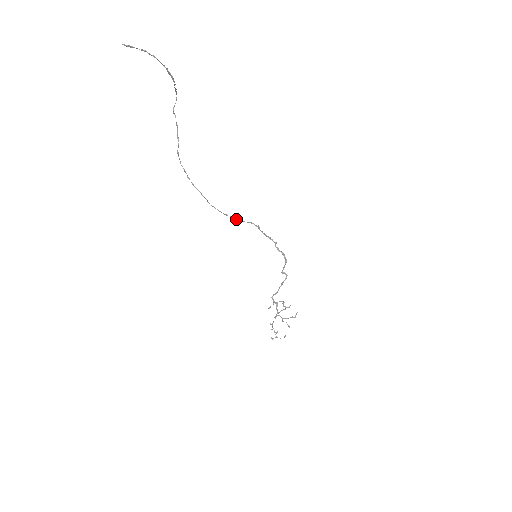
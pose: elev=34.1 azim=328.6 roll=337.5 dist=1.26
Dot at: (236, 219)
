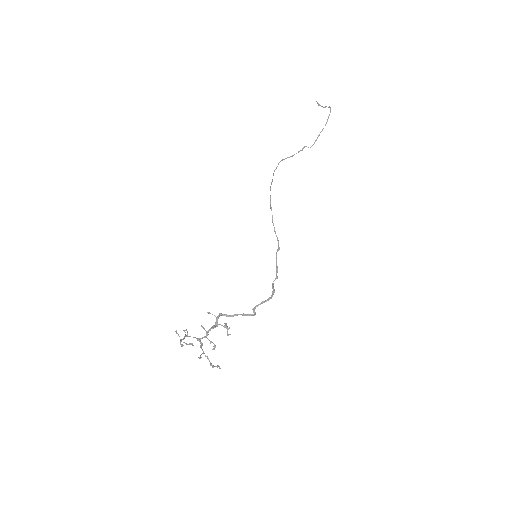
Dot at: occluded
